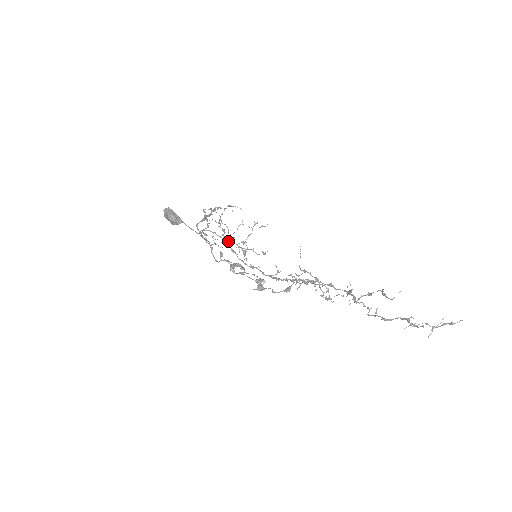
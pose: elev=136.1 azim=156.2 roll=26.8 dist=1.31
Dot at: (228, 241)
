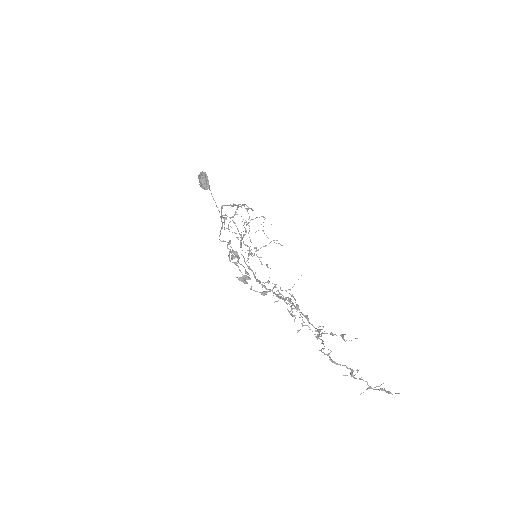
Dot at: occluded
